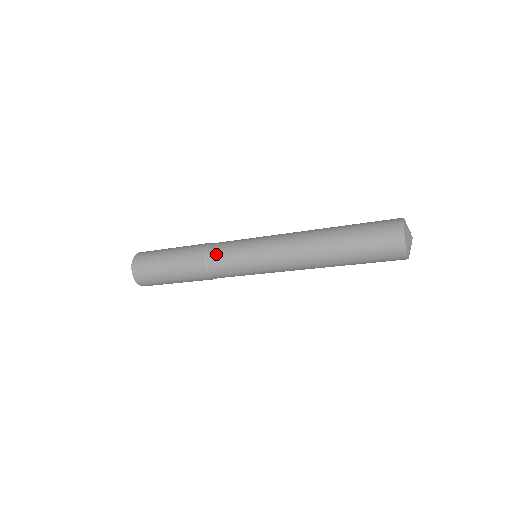
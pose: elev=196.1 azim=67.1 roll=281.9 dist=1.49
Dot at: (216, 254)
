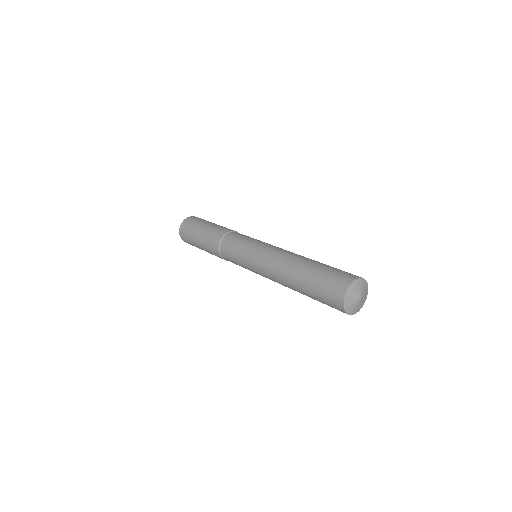
Dot at: (228, 240)
